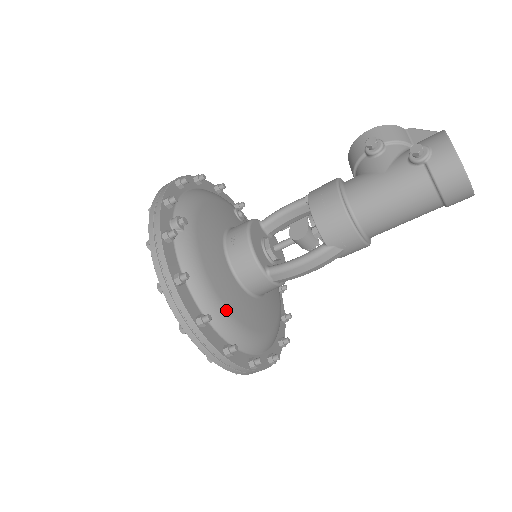
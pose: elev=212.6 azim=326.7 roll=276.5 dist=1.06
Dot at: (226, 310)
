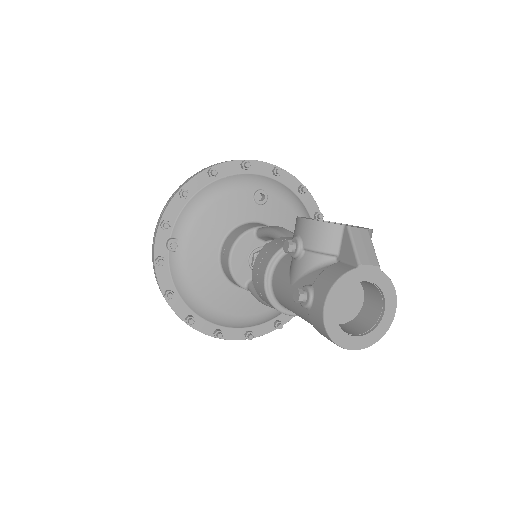
Dot at: (214, 310)
